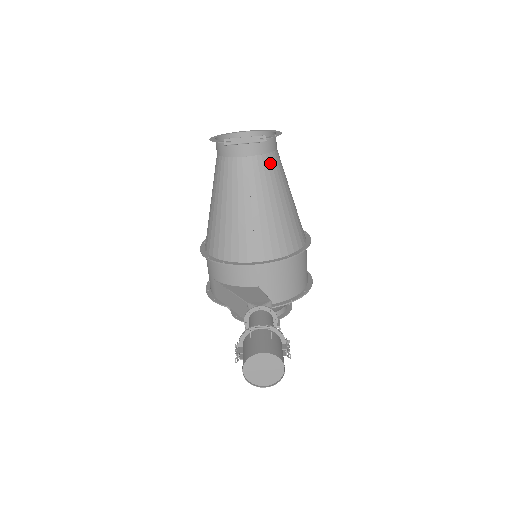
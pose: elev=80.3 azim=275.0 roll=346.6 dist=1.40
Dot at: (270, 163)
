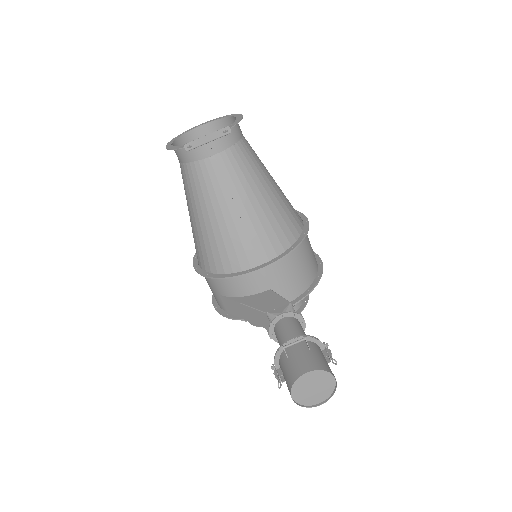
Dot at: (241, 154)
